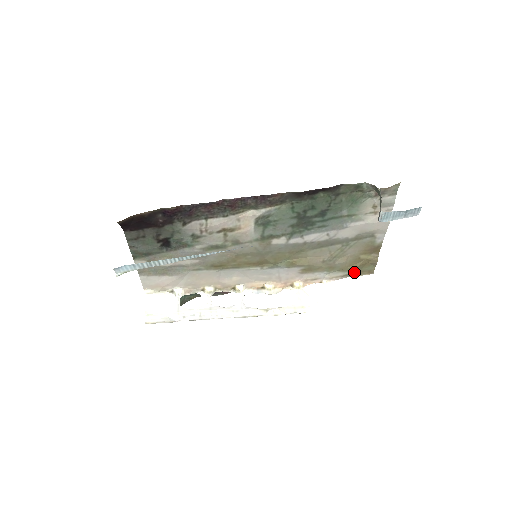
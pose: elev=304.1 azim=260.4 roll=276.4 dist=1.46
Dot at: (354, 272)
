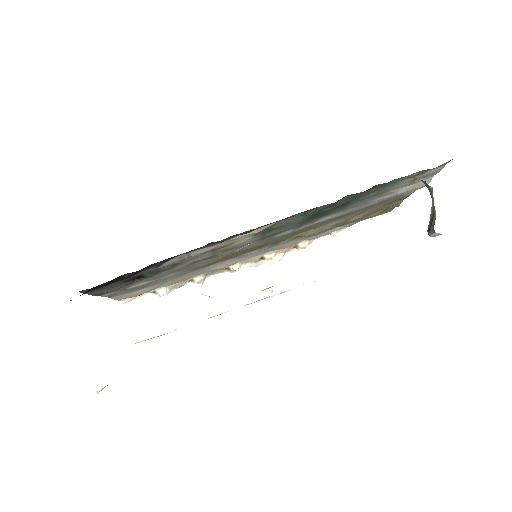
Dot at: occluded
